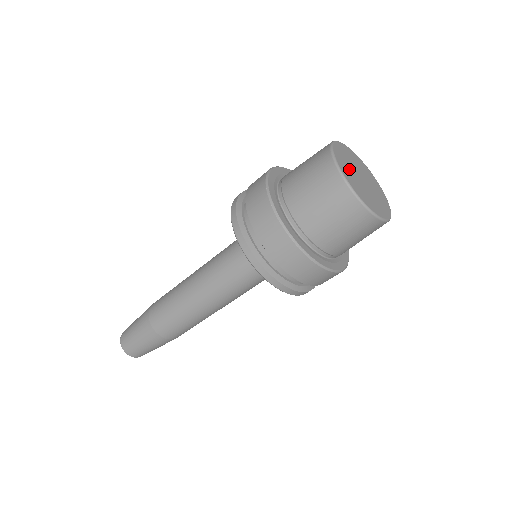
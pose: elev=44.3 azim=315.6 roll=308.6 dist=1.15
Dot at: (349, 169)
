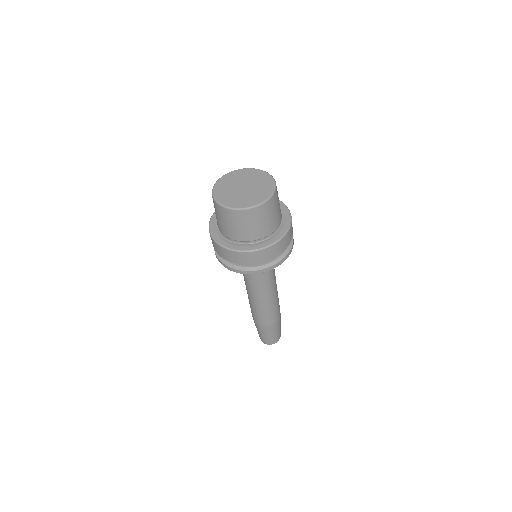
Dot at: (238, 198)
